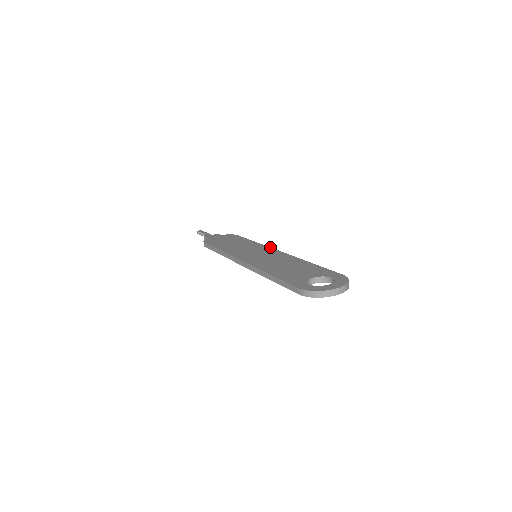
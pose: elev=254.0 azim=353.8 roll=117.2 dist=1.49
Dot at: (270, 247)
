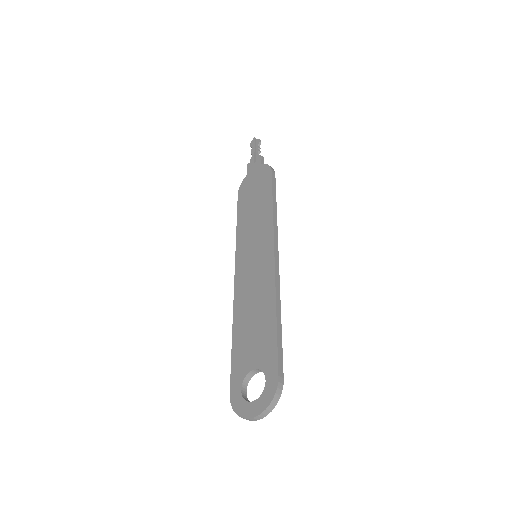
Dot at: (273, 235)
